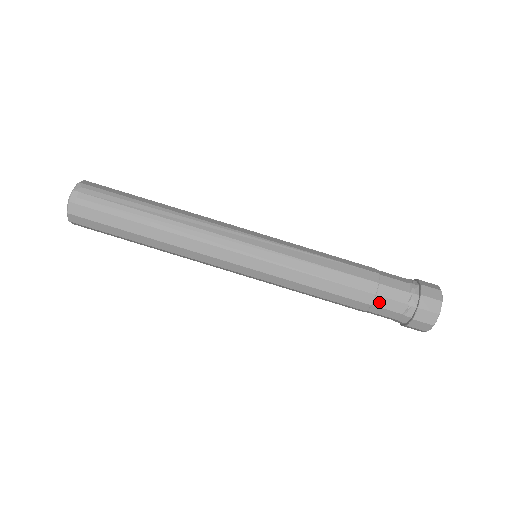
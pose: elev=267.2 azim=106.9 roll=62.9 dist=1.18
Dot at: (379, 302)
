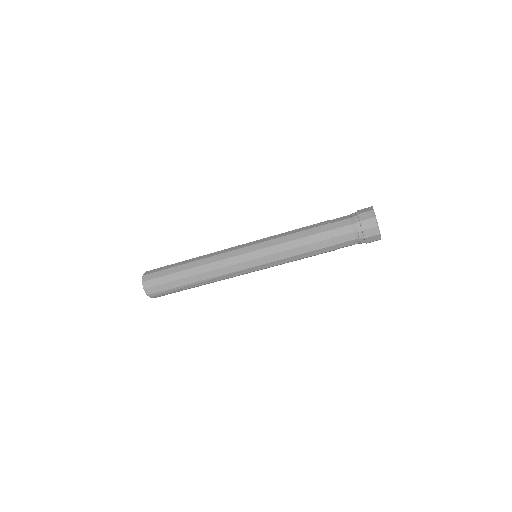
Dot at: occluded
